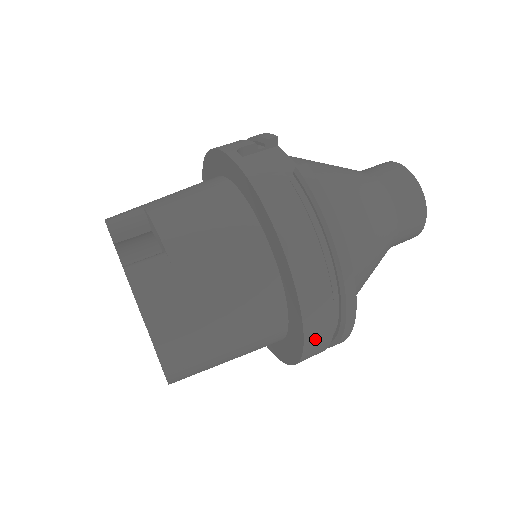
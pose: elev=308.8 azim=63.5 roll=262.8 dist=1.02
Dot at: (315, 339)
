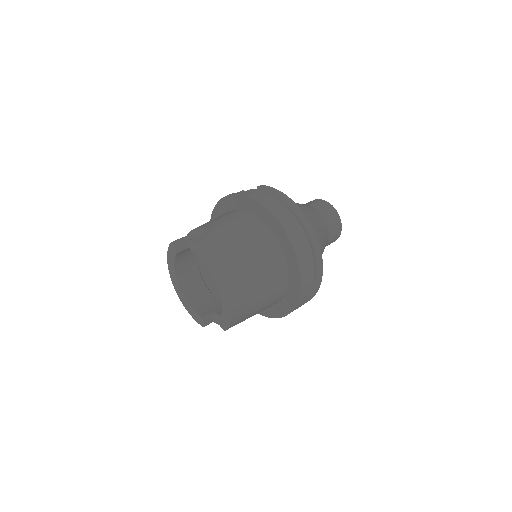
Dot at: (302, 254)
